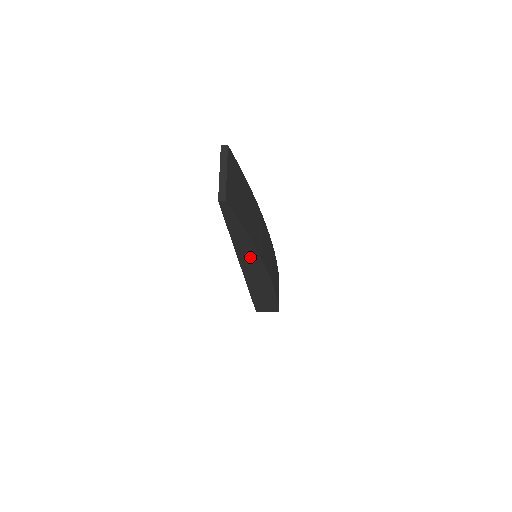
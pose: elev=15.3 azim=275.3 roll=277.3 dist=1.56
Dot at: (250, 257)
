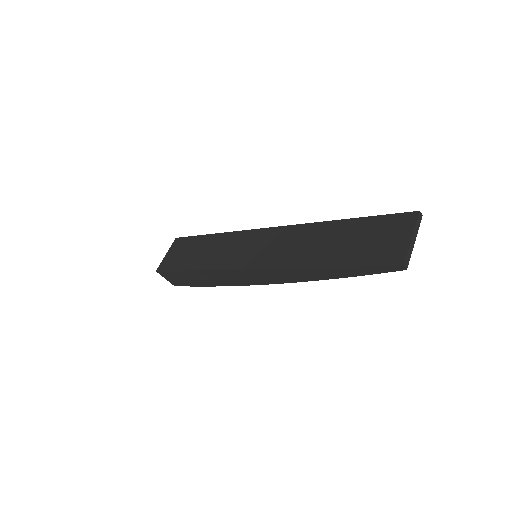
Dot at: (291, 276)
